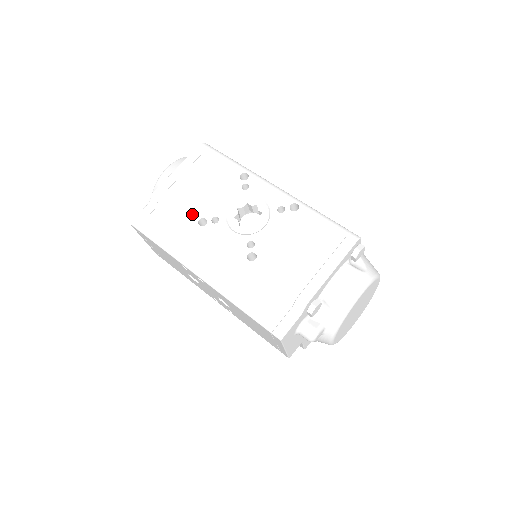
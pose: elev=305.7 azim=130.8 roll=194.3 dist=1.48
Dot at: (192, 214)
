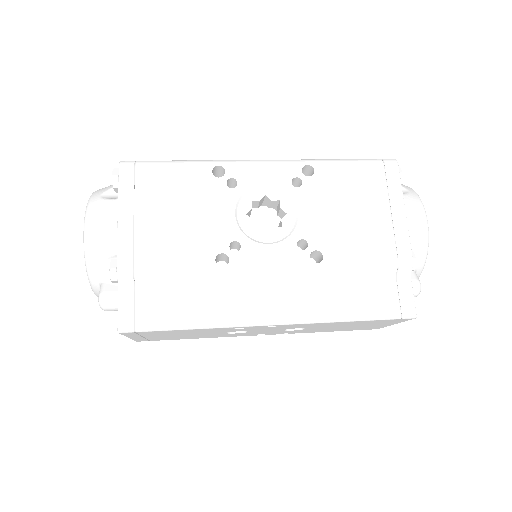
Dot at: (199, 260)
